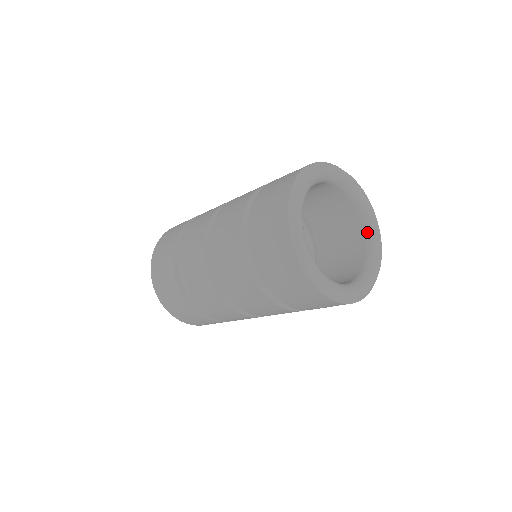
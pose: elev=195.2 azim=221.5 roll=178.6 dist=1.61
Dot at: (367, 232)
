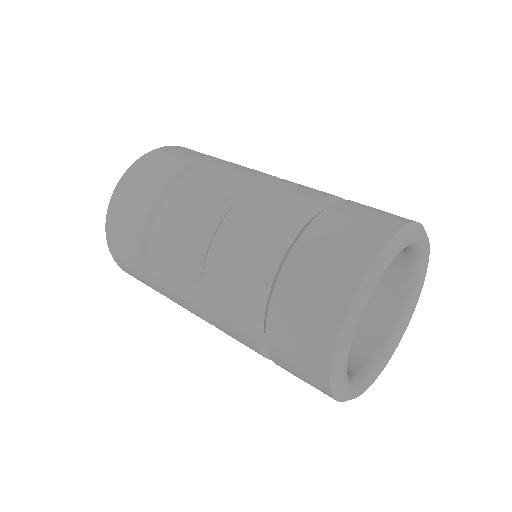
Dot at: (411, 281)
